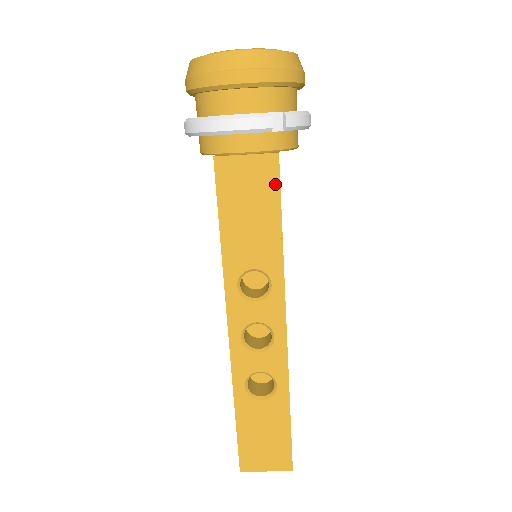
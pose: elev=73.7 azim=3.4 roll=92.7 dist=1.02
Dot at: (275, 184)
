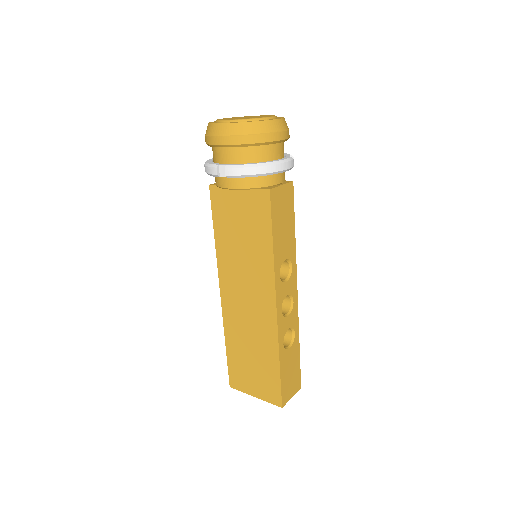
Dot at: (292, 201)
